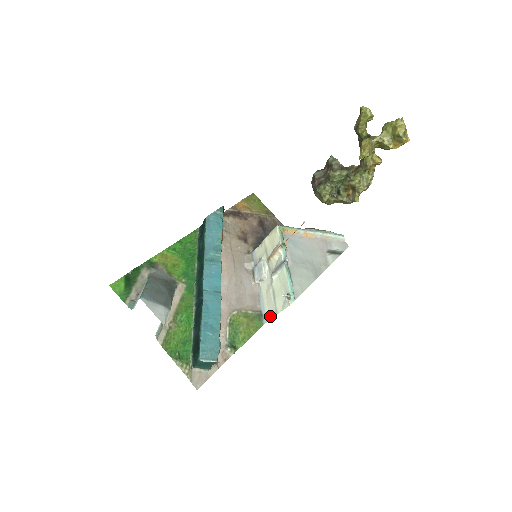
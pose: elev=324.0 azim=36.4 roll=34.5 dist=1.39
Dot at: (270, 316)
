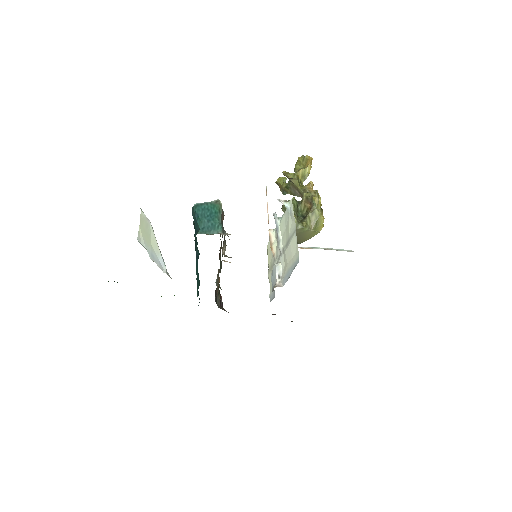
Dot at: (296, 250)
